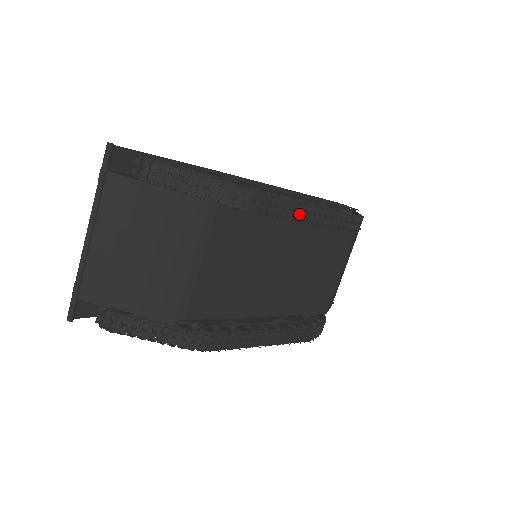
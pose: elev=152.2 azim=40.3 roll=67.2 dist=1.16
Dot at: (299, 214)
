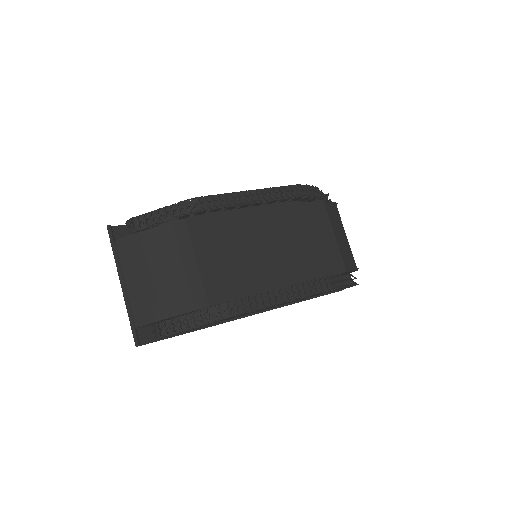
Dot at: (245, 199)
